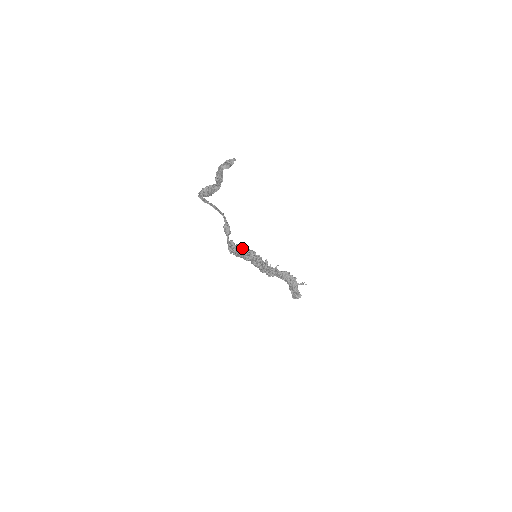
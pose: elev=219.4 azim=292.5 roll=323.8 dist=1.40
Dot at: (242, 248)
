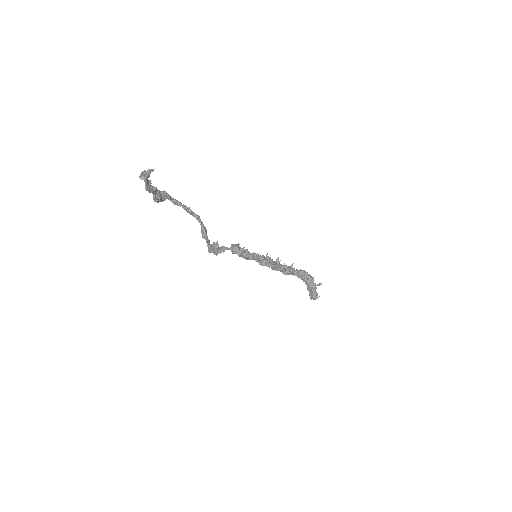
Dot at: (232, 249)
